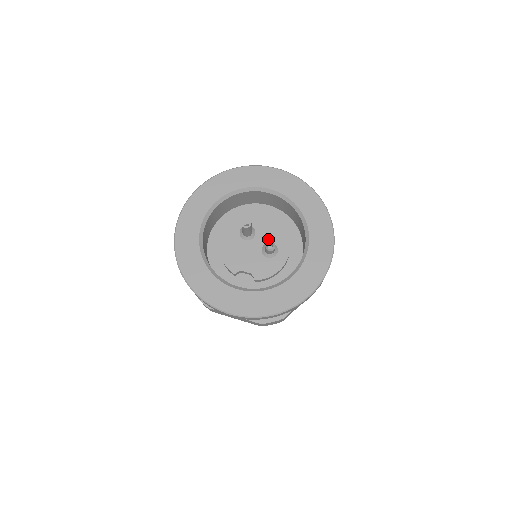
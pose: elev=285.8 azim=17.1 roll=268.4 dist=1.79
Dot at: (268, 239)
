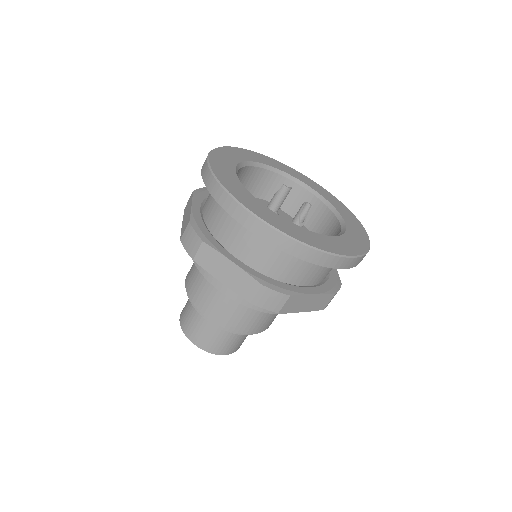
Dot at: (305, 207)
